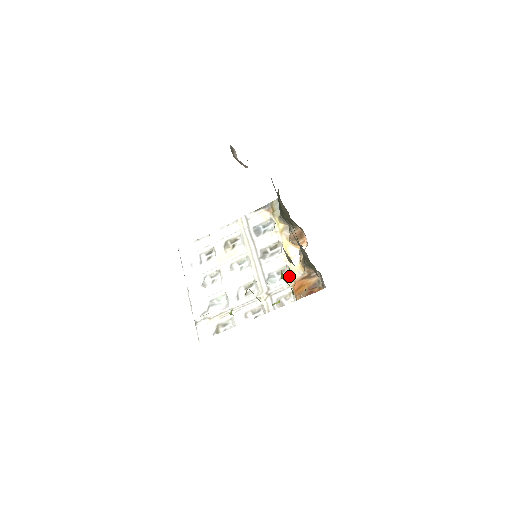
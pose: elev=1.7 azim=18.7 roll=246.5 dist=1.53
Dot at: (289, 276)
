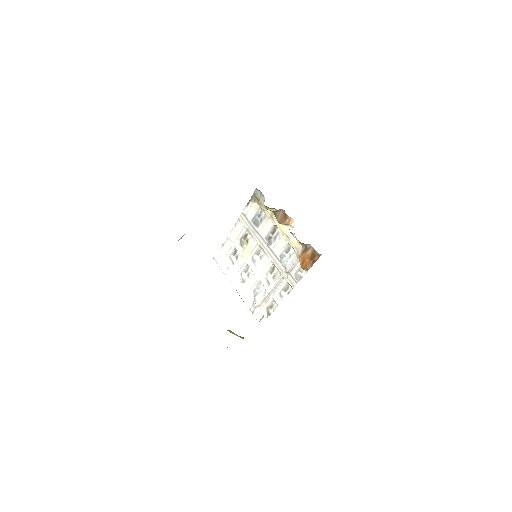
Dot at: (294, 252)
